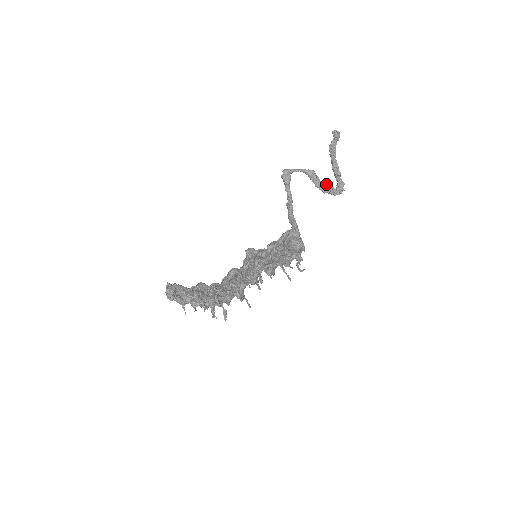
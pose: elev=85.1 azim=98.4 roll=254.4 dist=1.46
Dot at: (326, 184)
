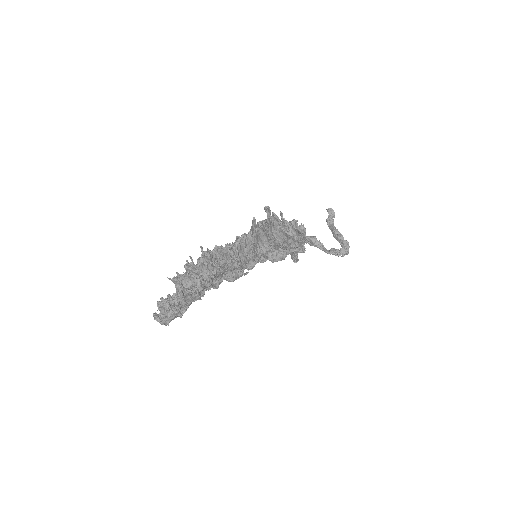
Dot at: (331, 248)
